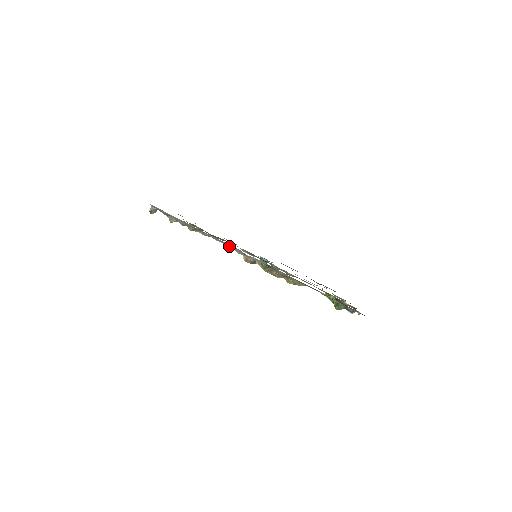
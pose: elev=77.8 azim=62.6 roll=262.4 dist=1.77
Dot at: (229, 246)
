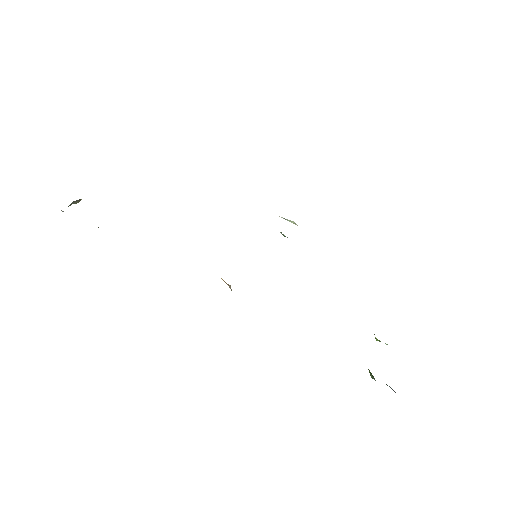
Dot at: occluded
